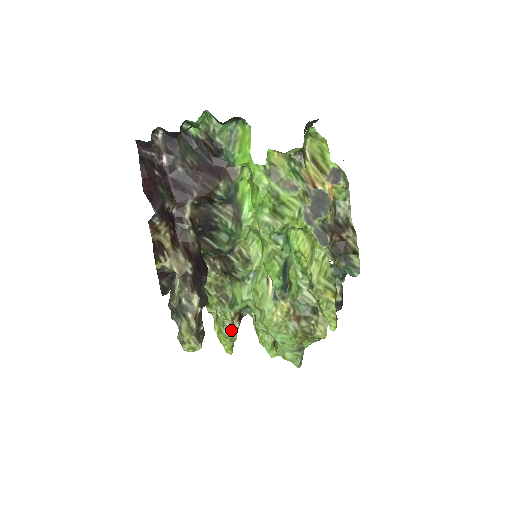
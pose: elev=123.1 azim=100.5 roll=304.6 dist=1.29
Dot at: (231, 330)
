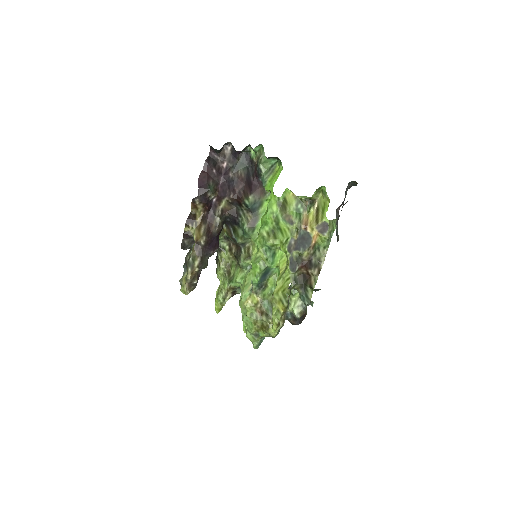
Dot at: (224, 297)
